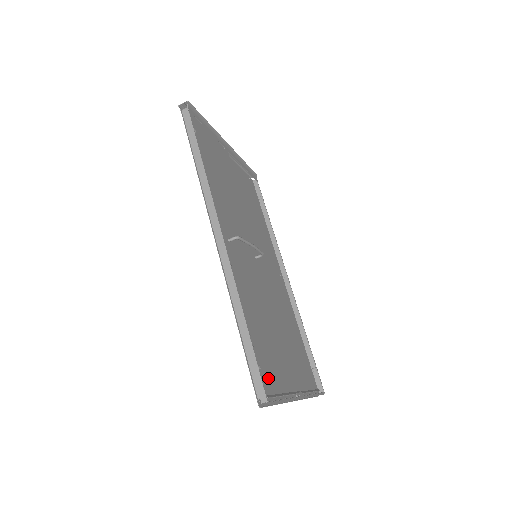
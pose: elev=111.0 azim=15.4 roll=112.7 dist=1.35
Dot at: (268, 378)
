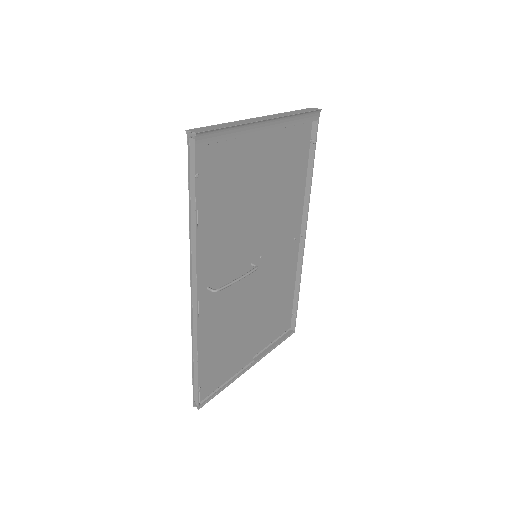
Dot at: (210, 384)
